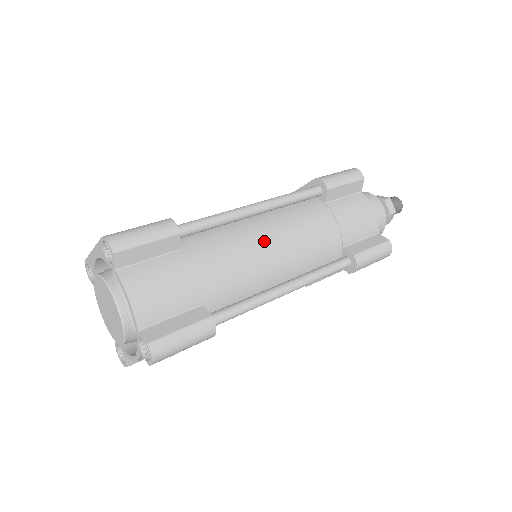
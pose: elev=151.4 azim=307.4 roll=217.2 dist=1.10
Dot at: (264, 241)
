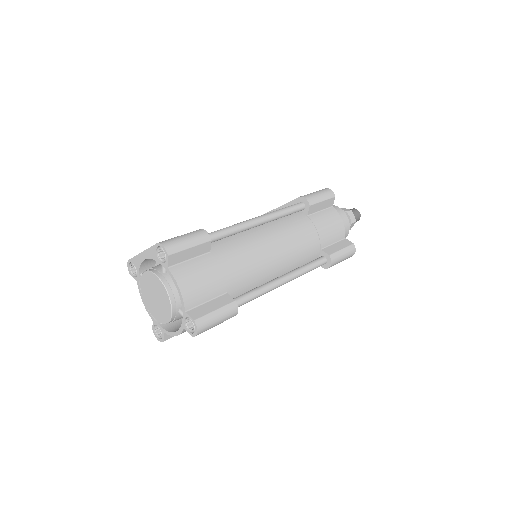
Dot at: (267, 245)
